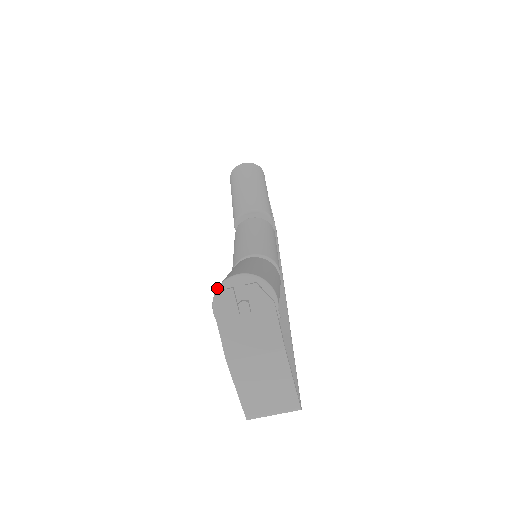
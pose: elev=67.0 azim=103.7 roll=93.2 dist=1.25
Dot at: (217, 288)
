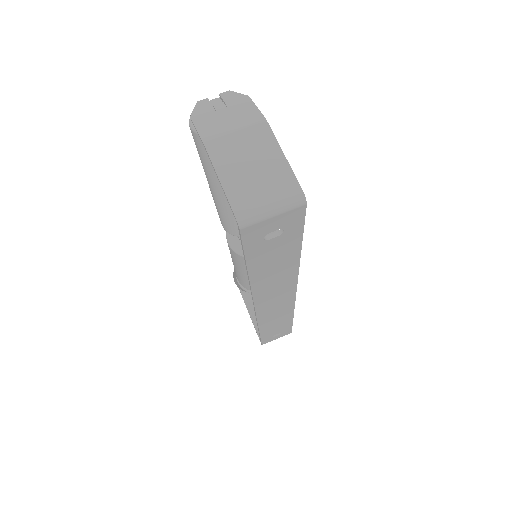
Dot at: occluded
